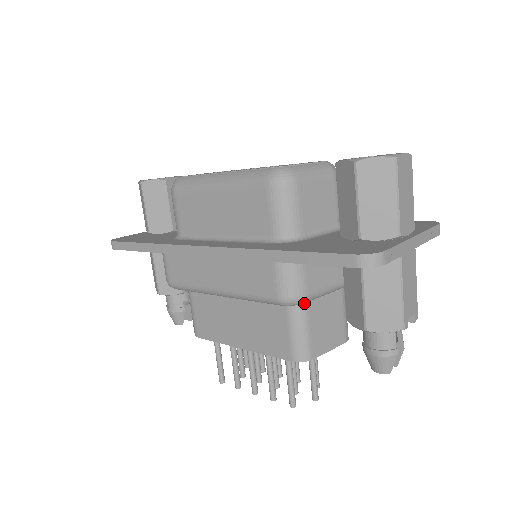
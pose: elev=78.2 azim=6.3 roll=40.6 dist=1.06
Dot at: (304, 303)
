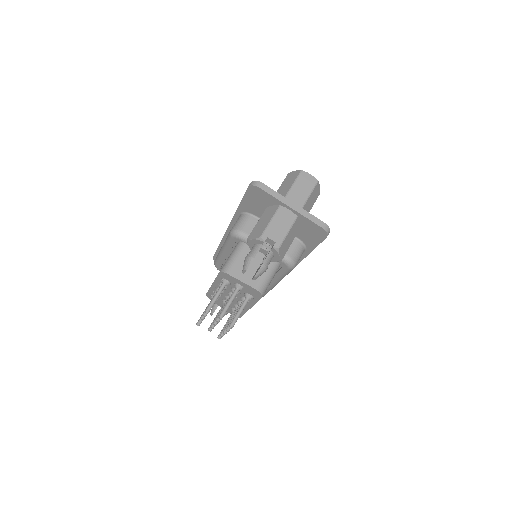
Dot at: (243, 245)
